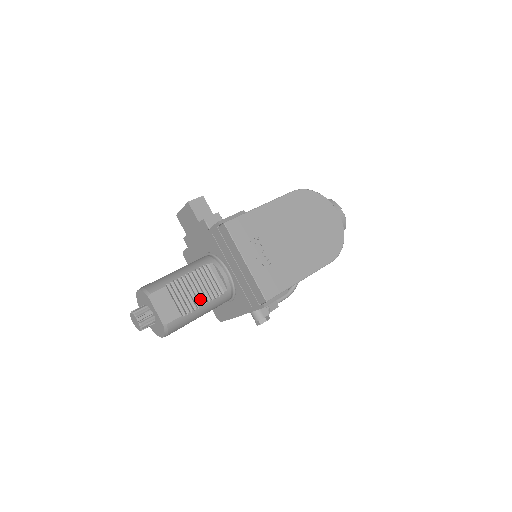
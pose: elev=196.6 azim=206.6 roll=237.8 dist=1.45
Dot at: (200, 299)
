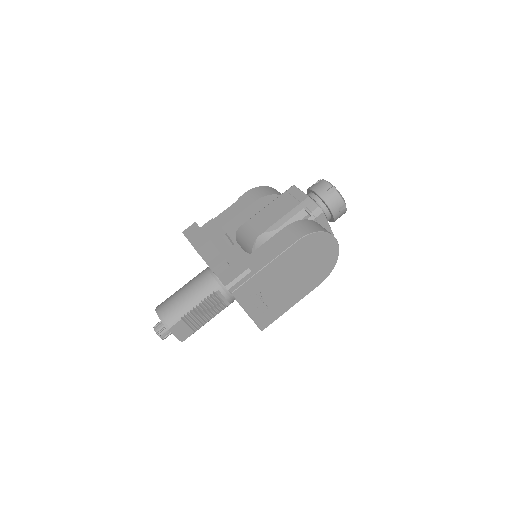
Dot at: (208, 317)
